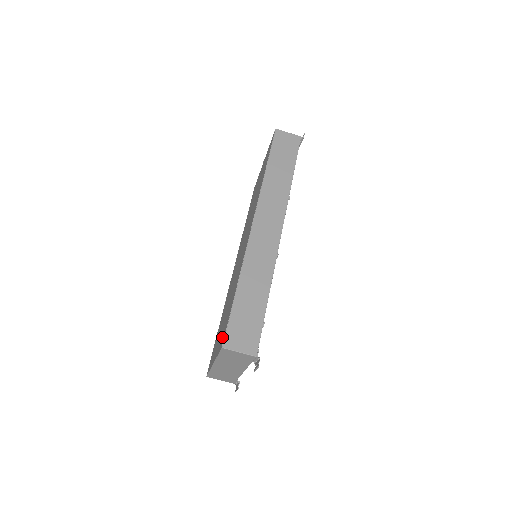
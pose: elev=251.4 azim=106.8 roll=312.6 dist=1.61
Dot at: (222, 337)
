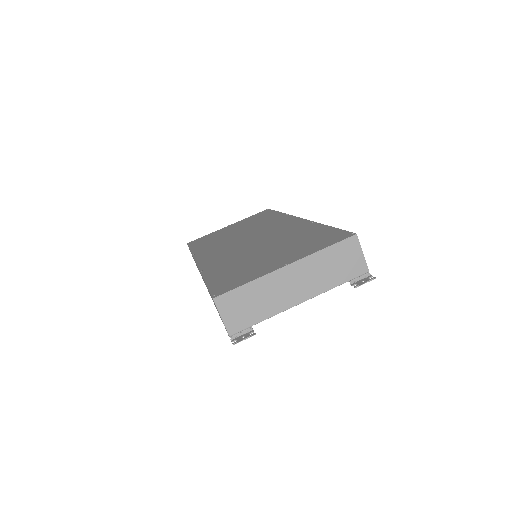
Dot at: (325, 241)
